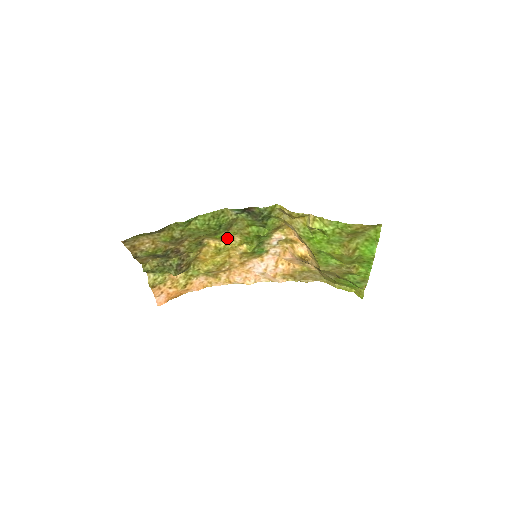
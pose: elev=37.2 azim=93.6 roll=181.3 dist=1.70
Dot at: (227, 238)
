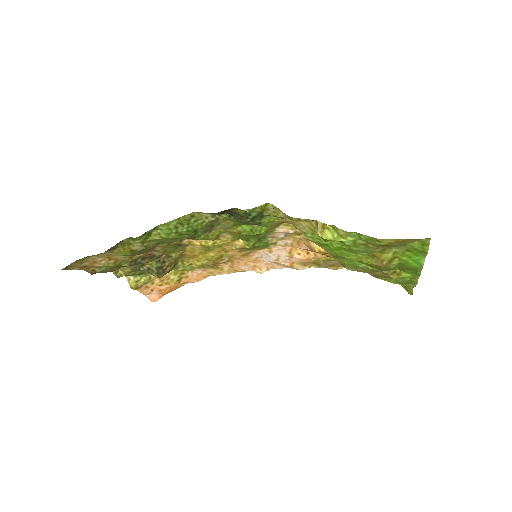
Dot at: (212, 238)
